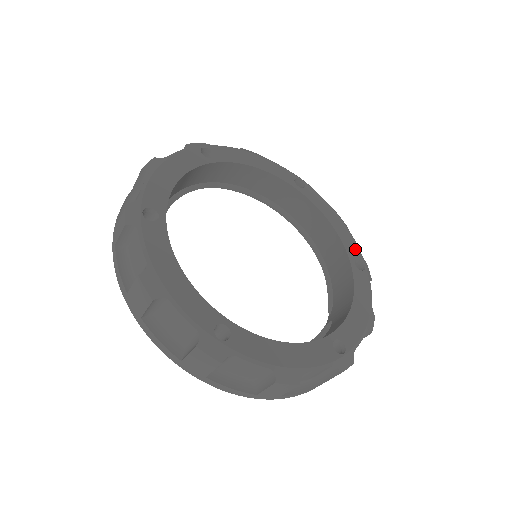
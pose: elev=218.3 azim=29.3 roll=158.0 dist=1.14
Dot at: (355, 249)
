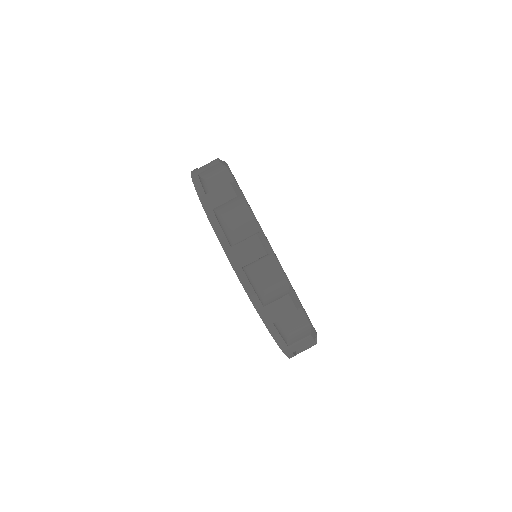
Dot at: occluded
